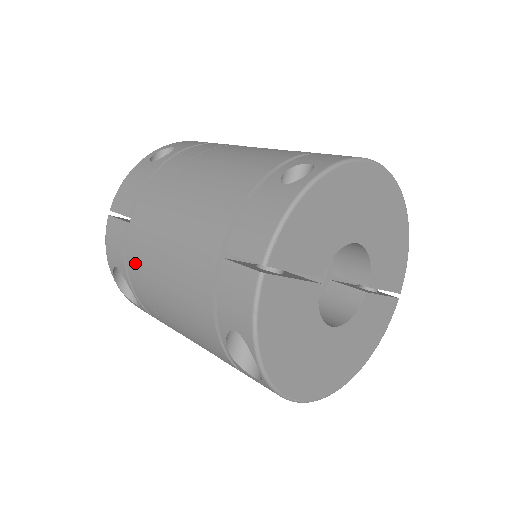
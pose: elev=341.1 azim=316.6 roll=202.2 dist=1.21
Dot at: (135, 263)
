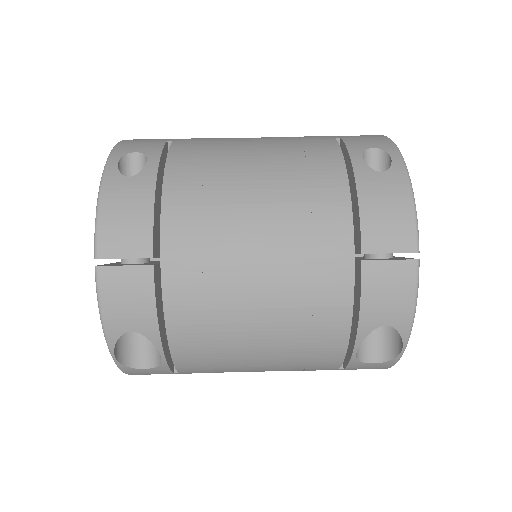
Dot at: (188, 312)
